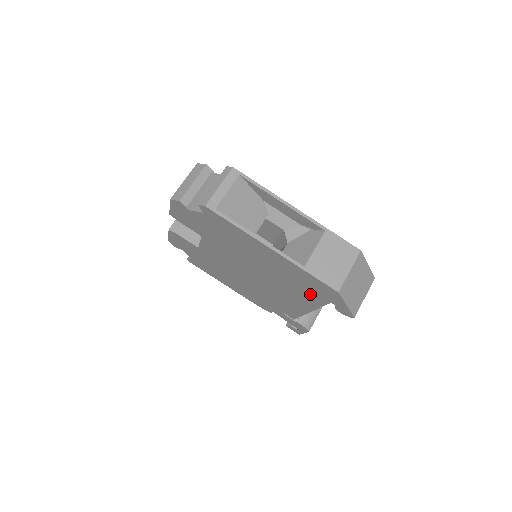
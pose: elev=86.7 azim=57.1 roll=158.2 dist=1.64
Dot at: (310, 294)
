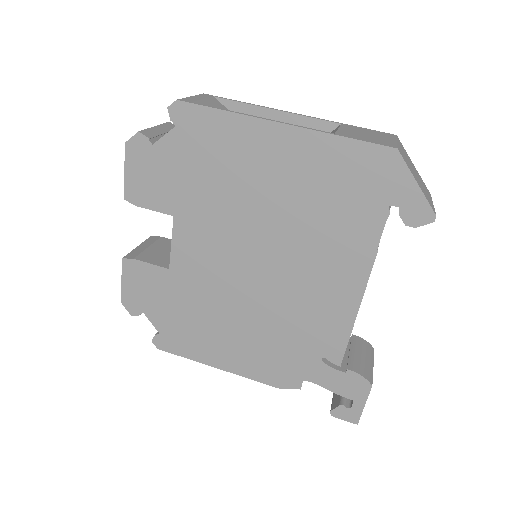
Dot at: (355, 216)
